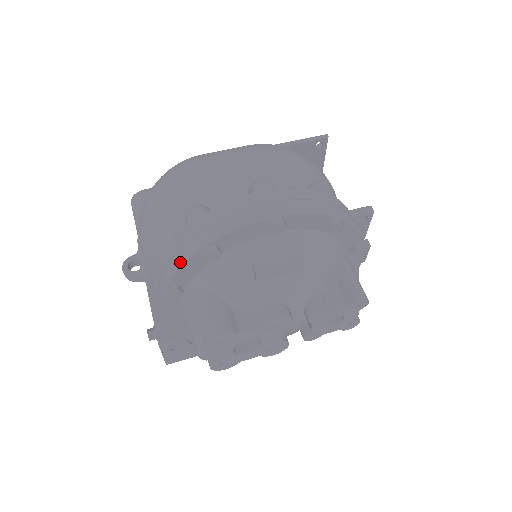
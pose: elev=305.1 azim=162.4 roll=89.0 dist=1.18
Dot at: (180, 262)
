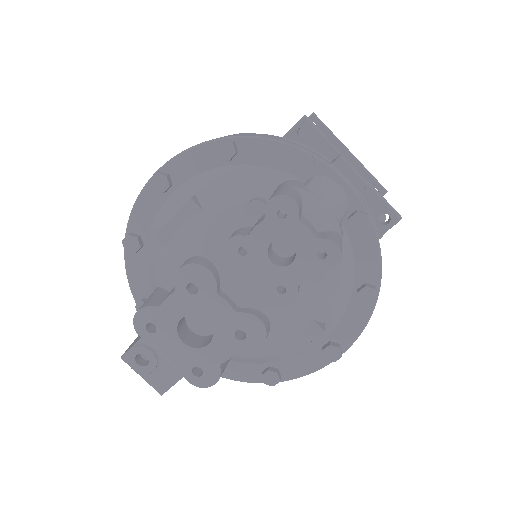
Dot at: (126, 269)
